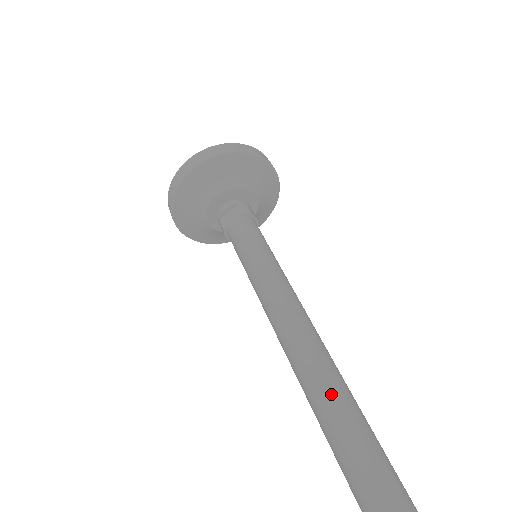
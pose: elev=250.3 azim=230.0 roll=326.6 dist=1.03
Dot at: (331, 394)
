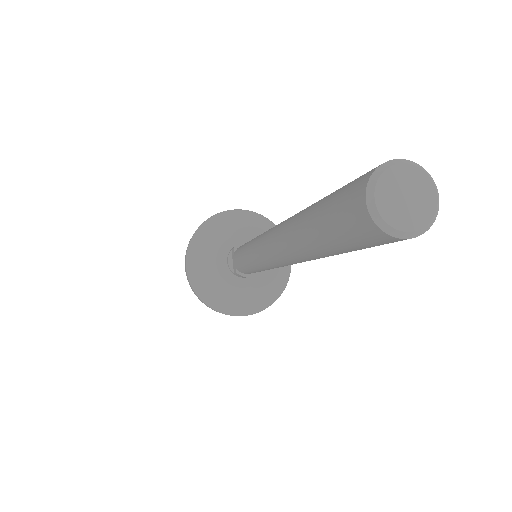
Dot at: (287, 226)
